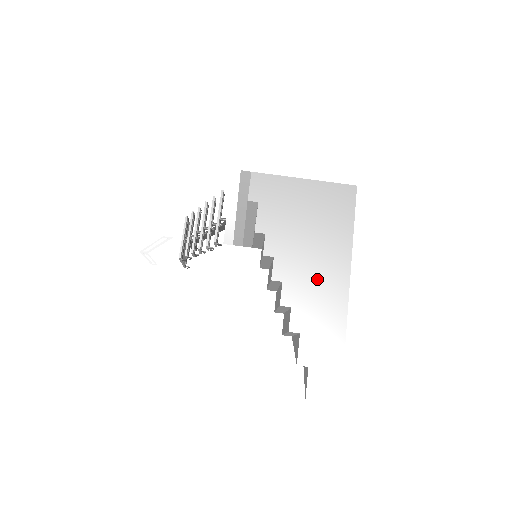
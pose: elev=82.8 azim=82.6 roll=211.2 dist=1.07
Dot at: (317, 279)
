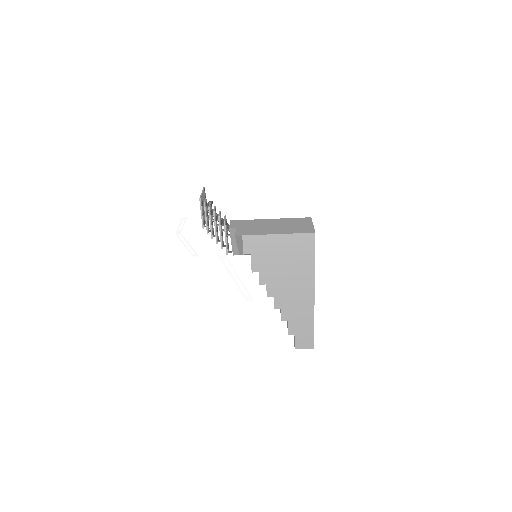
Dot at: (294, 292)
